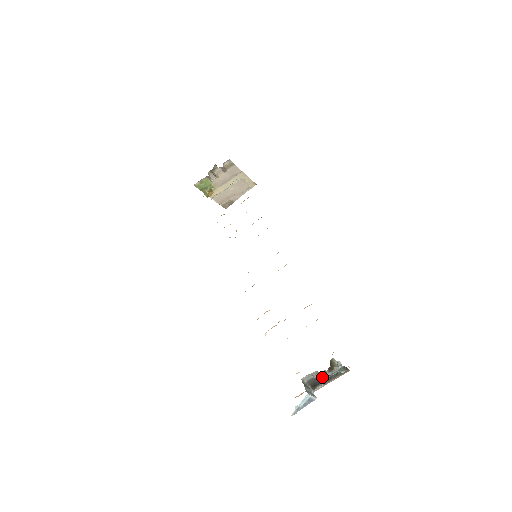
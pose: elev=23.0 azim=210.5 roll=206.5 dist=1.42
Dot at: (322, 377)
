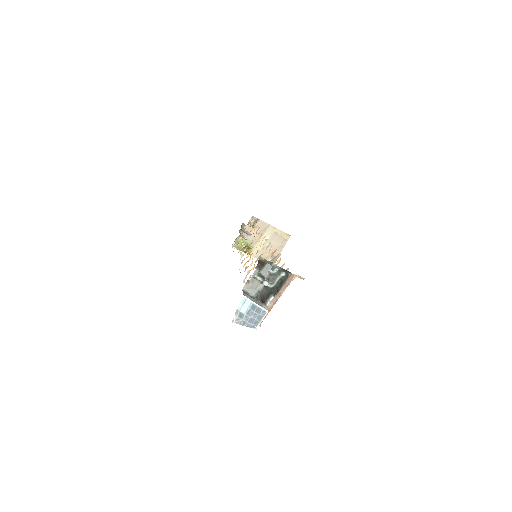
Dot at: (267, 287)
